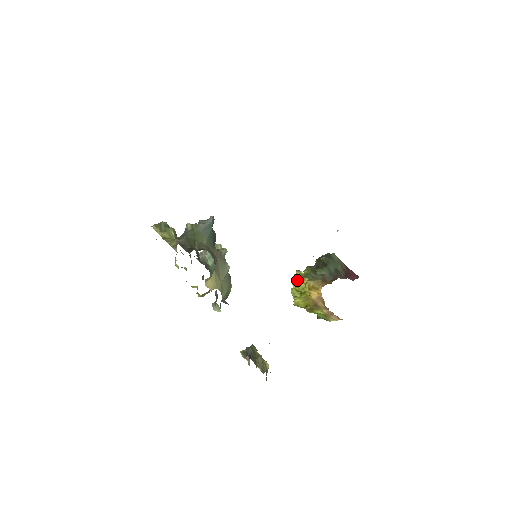
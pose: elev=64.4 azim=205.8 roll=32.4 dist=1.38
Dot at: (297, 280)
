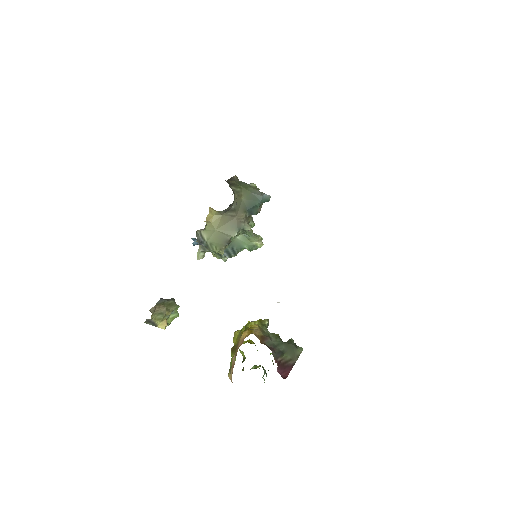
Dot at: occluded
